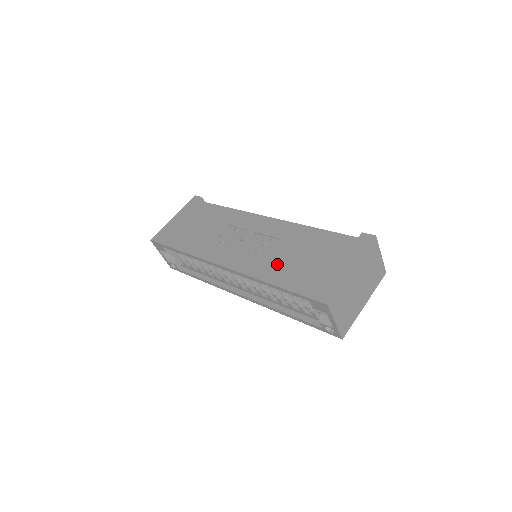
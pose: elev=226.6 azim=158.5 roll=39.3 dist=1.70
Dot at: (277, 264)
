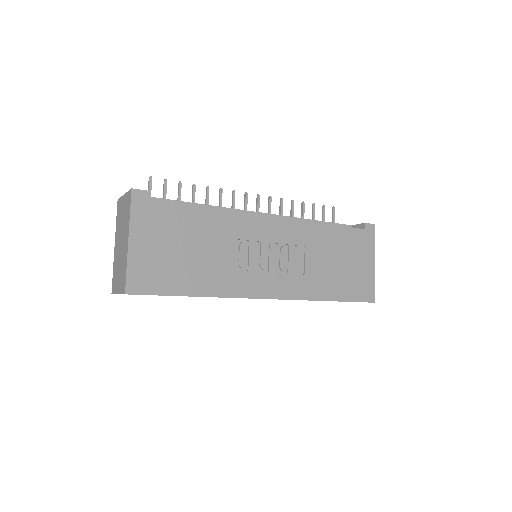
Dot at: (320, 278)
